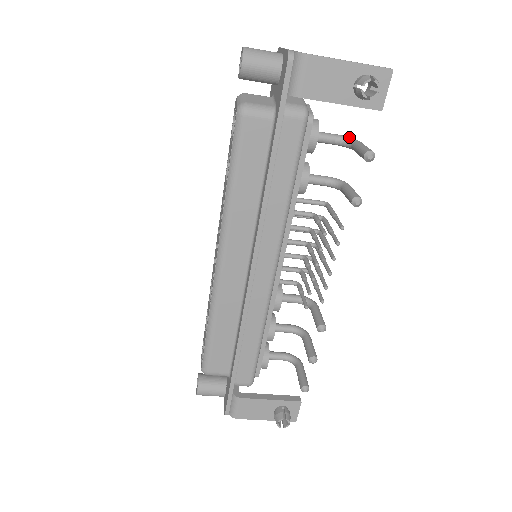
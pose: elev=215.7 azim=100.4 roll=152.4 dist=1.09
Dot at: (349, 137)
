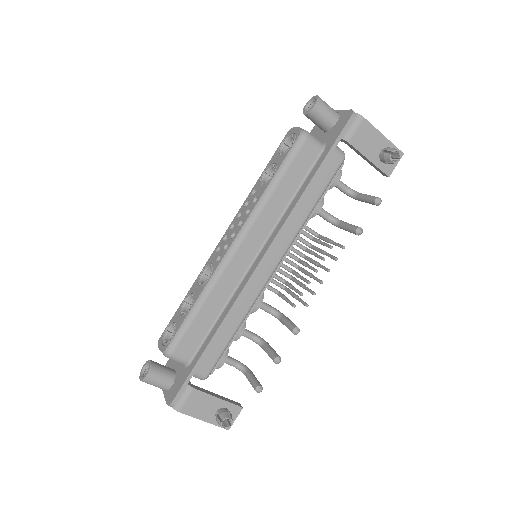
Dot at: (354, 190)
